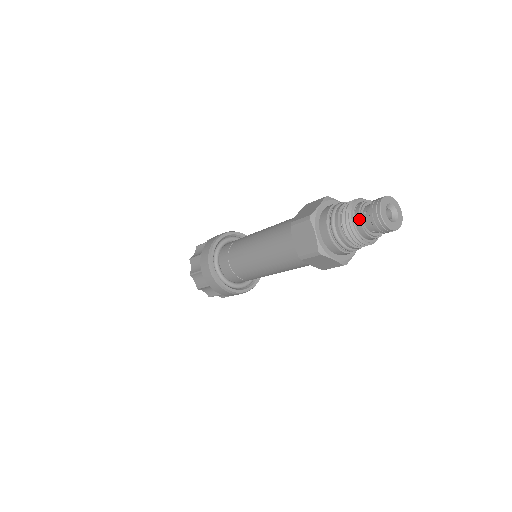
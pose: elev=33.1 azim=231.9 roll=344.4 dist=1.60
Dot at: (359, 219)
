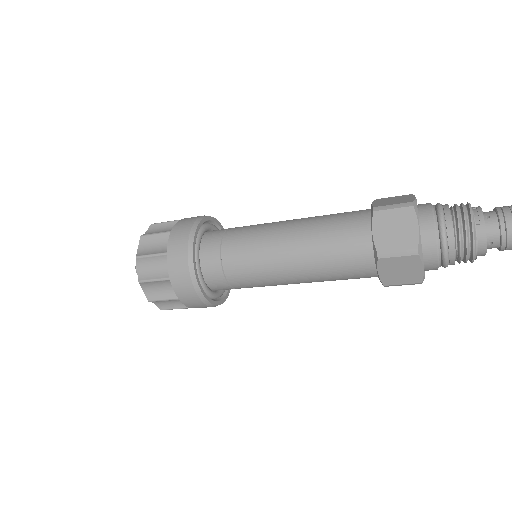
Dot at: (484, 221)
